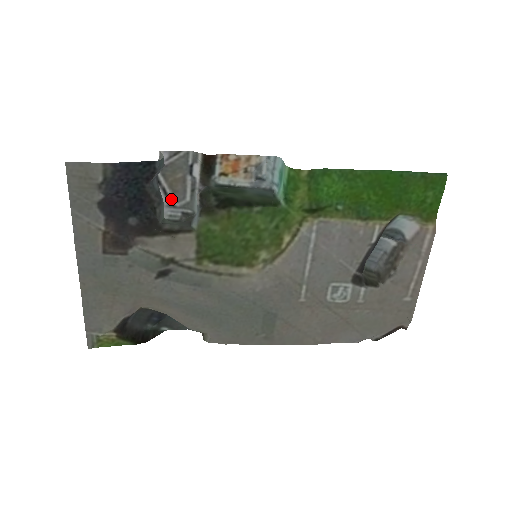
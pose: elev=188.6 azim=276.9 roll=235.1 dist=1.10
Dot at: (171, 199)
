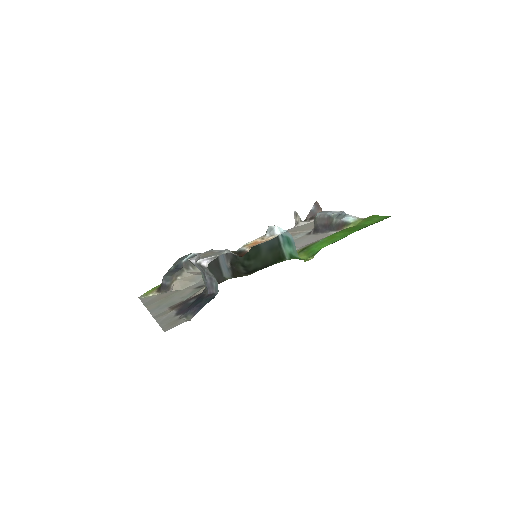
Dot at: (200, 254)
